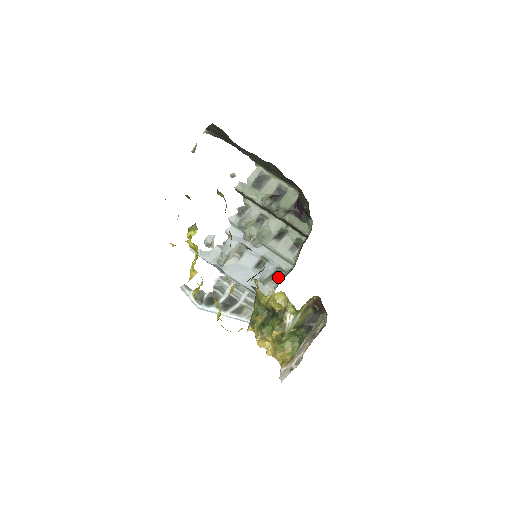
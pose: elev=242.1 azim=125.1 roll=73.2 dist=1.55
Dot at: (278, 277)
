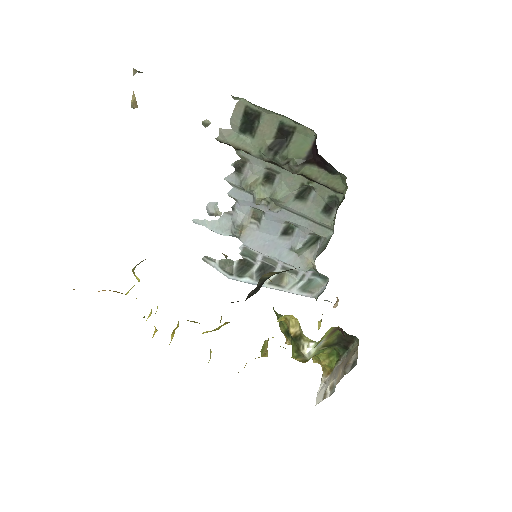
Dot at: (317, 244)
